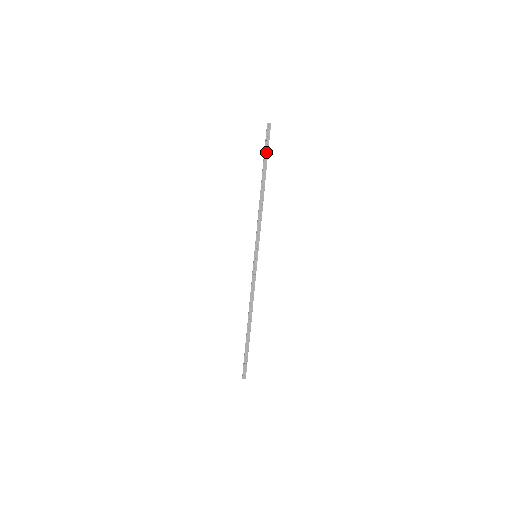
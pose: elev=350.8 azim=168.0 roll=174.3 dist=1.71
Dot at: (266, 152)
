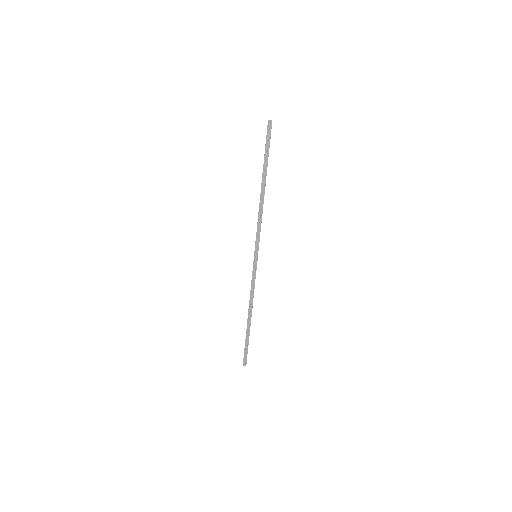
Dot at: (267, 152)
